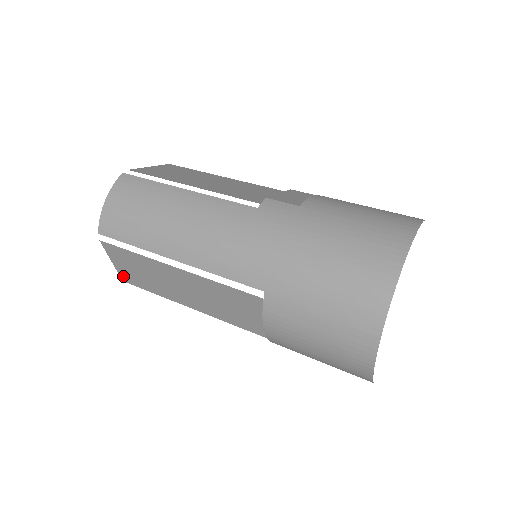
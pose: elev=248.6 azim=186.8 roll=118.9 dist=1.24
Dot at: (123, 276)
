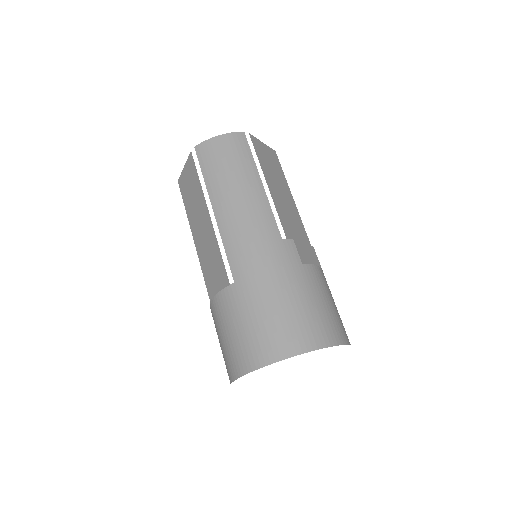
Dot at: (181, 180)
